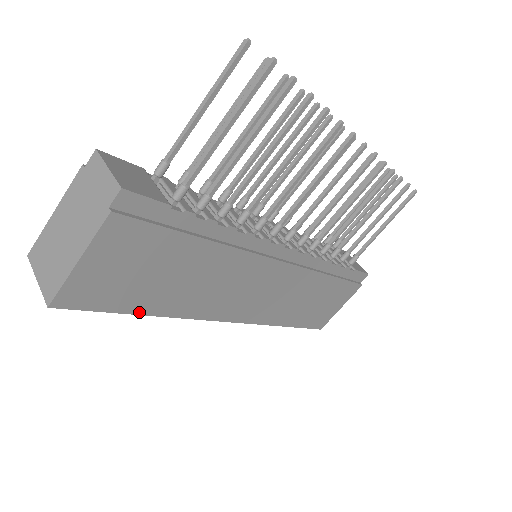
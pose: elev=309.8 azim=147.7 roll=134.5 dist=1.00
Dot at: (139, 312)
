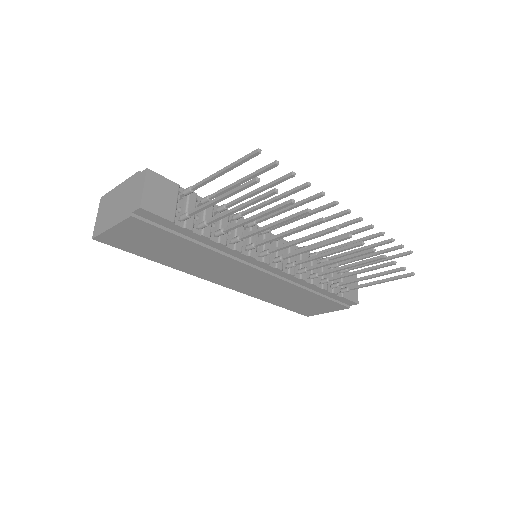
Dot at: (150, 259)
